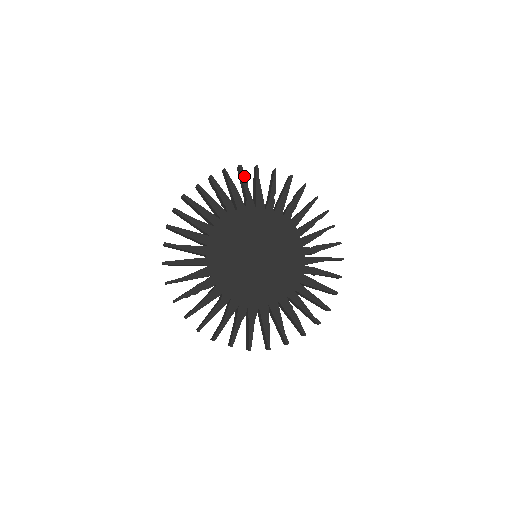
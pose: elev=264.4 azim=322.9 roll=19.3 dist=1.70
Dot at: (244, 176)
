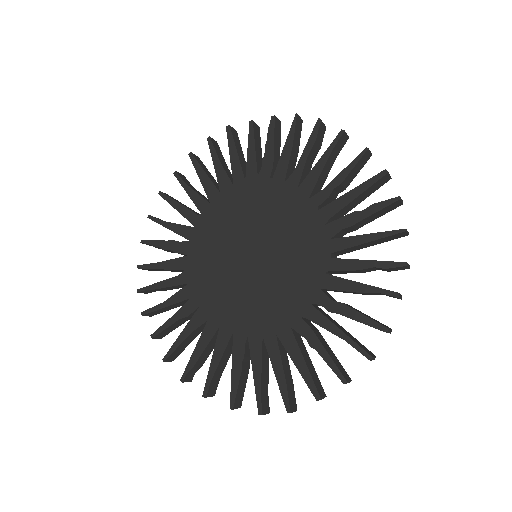
Dot at: (314, 137)
